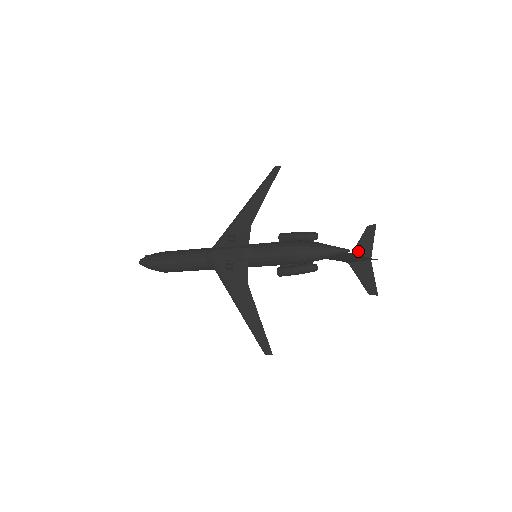
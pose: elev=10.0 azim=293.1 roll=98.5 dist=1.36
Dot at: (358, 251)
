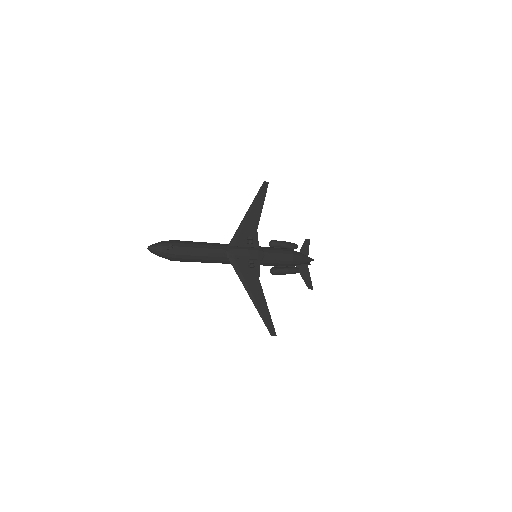
Dot at: occluded
